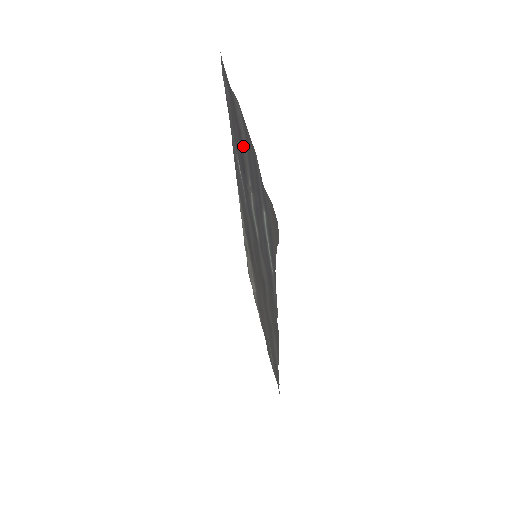
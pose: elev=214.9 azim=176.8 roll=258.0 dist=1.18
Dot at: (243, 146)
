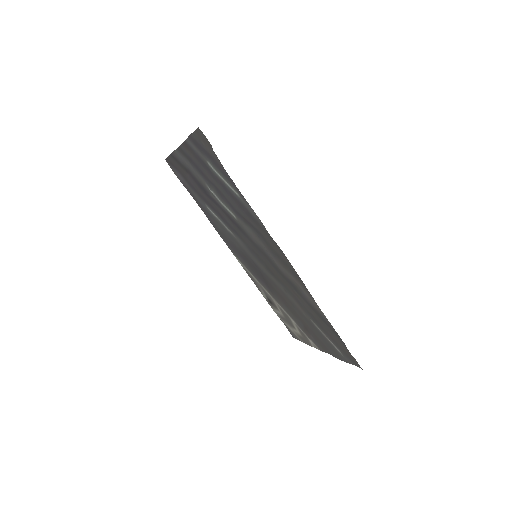
Dot at: (193, 173)
